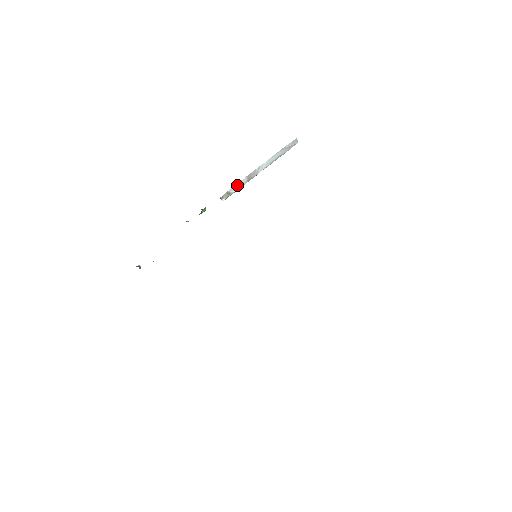
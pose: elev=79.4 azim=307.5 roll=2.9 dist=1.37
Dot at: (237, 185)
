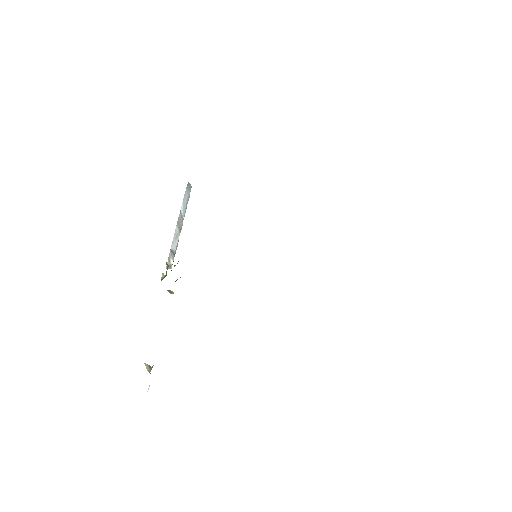
Dot at: (174, 239)
